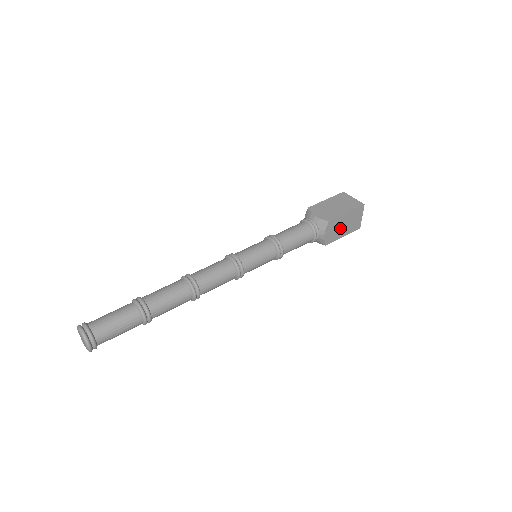
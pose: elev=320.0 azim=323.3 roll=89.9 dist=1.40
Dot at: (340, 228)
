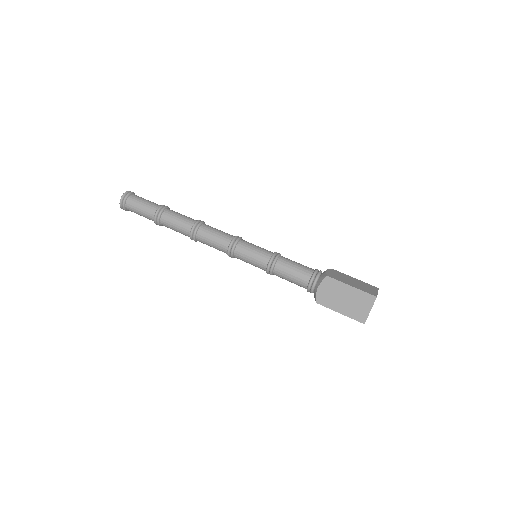
Dot at: (339, 298)
